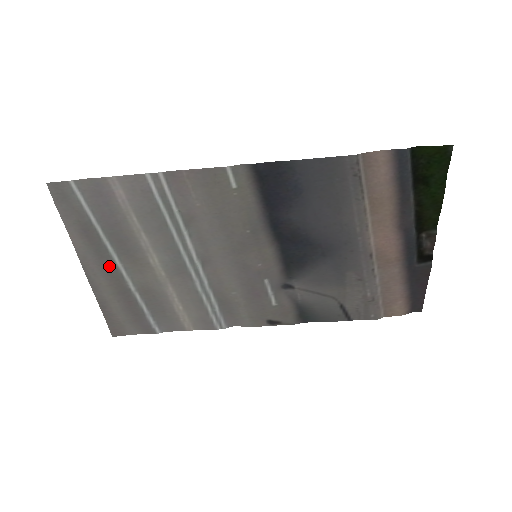
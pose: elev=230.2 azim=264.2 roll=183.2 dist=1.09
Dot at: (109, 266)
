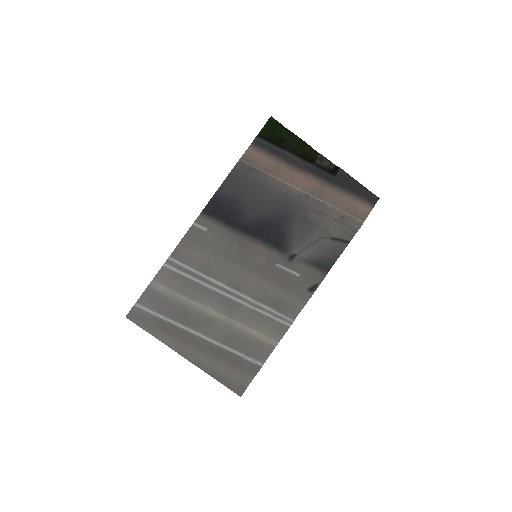
Dot at: (193, 341)
